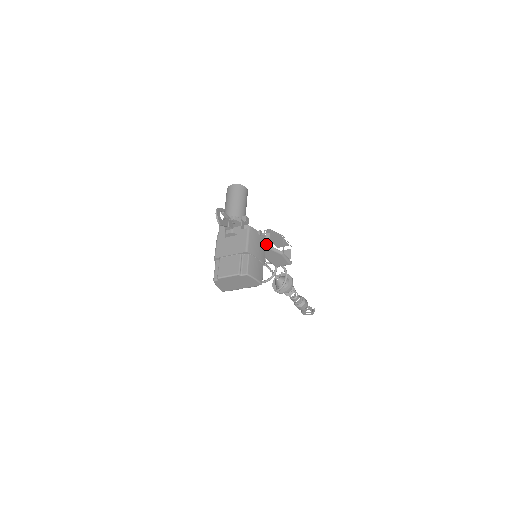
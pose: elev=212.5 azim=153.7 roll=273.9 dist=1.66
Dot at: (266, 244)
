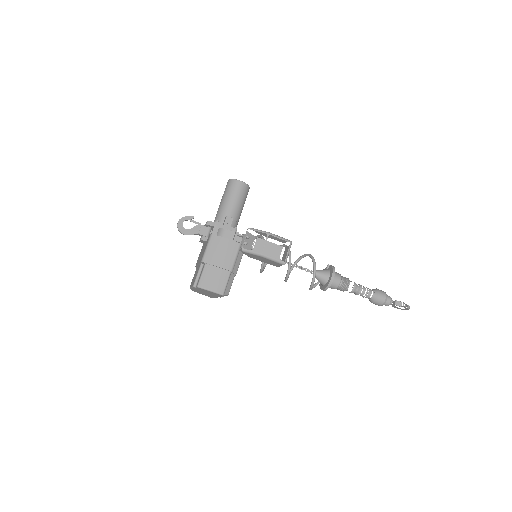
Dot at: (264, 242)
